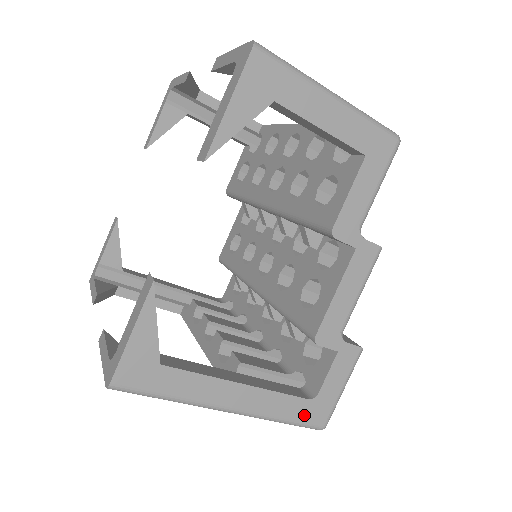
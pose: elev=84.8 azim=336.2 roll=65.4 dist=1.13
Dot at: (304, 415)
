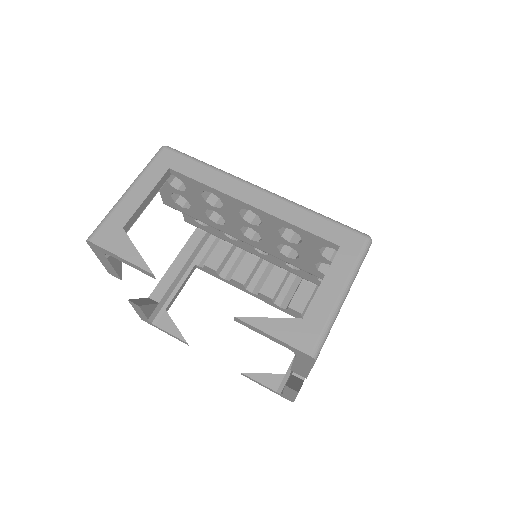
Dot at: occluded
